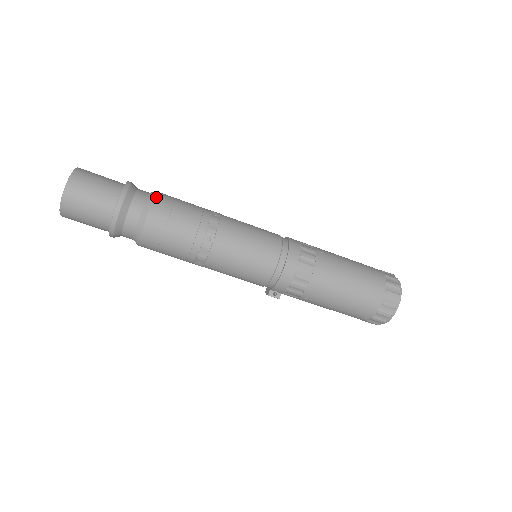
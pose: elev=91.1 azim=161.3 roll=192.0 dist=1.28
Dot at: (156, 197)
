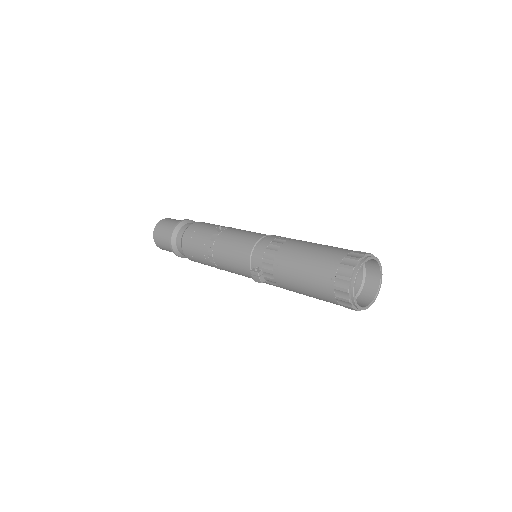
Dot at: occluded
